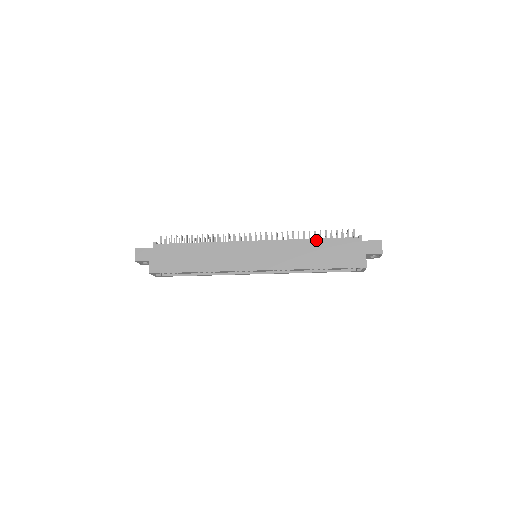
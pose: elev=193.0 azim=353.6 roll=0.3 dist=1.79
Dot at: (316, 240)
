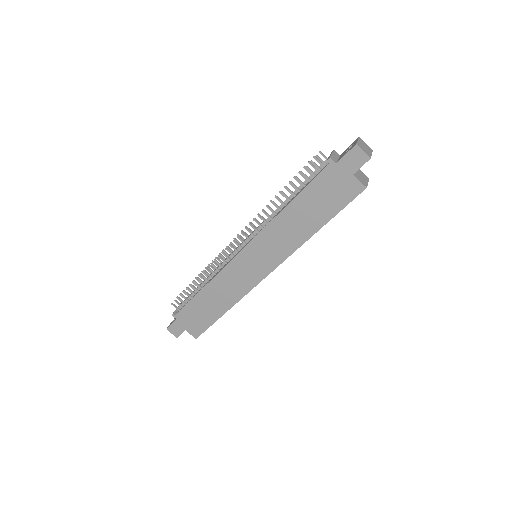
Dot at: (291, 204)
